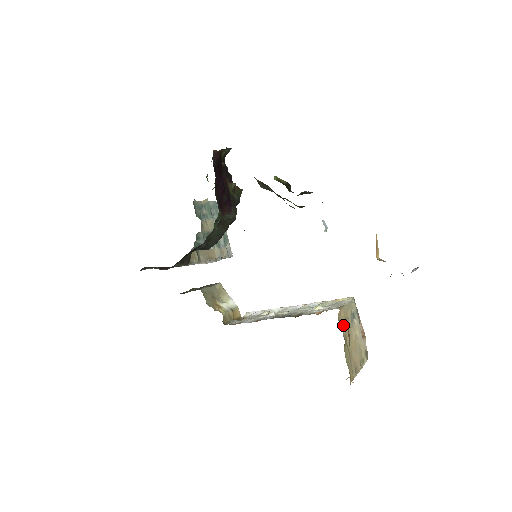
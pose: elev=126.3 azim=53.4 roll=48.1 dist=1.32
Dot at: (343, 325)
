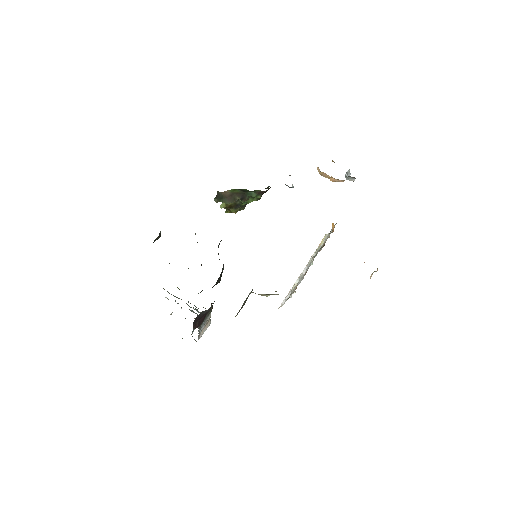
Dot at: occluded
